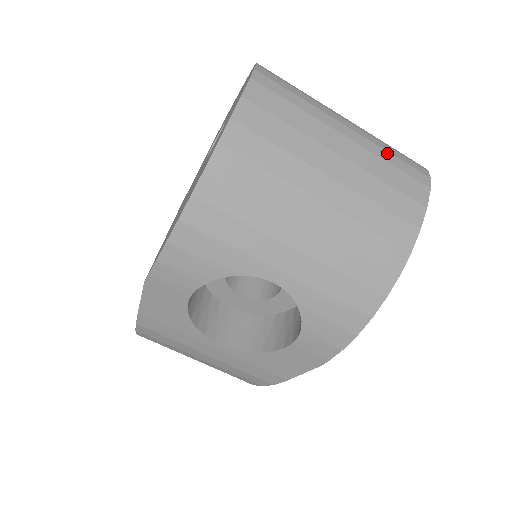
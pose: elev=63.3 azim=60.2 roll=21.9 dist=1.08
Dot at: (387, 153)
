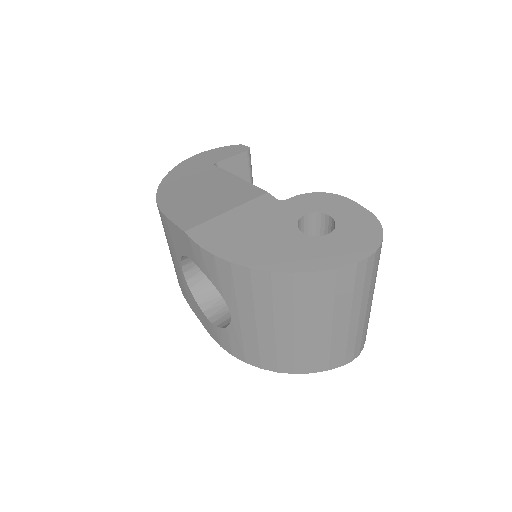
Dot at: (355, 339)
